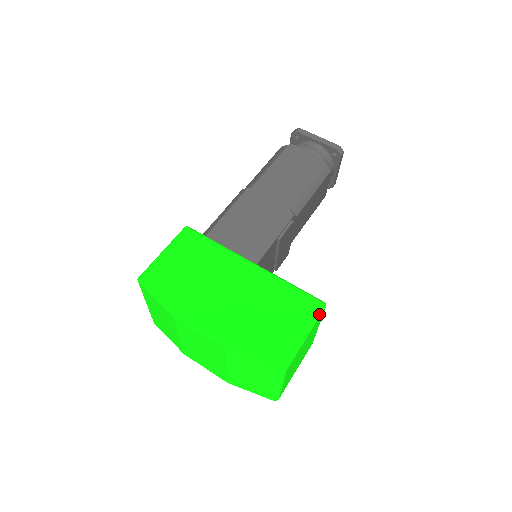
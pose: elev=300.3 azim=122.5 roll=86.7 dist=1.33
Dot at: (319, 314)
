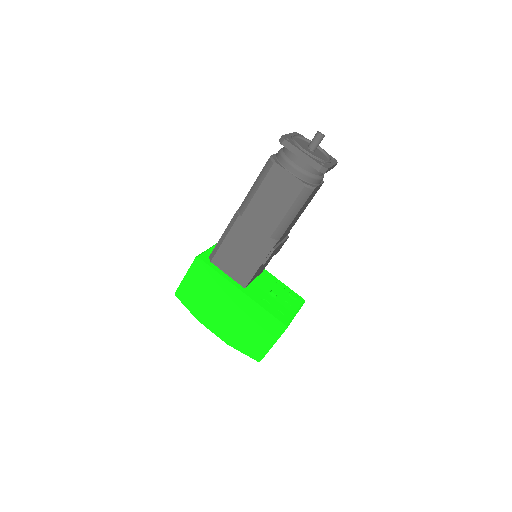
Dot at: (281, 334)
